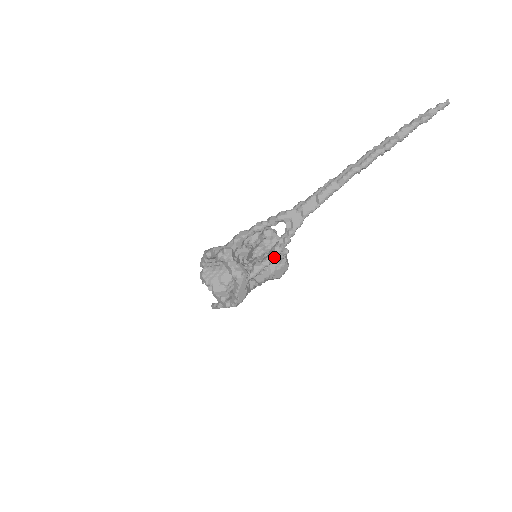
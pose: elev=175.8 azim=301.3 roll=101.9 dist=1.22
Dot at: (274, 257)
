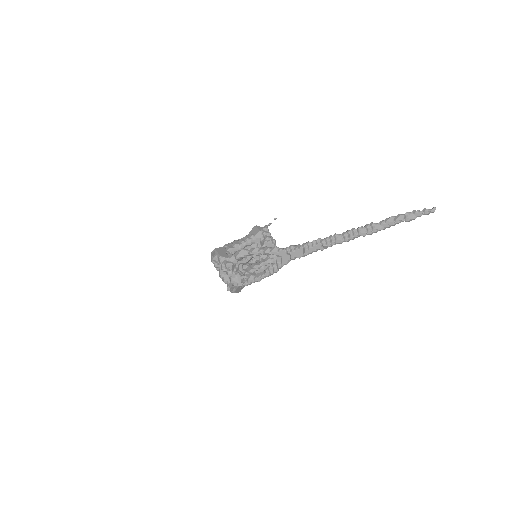
Dot at: occluded
